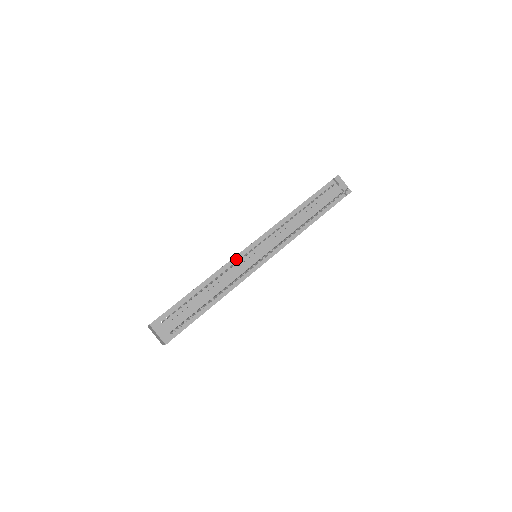
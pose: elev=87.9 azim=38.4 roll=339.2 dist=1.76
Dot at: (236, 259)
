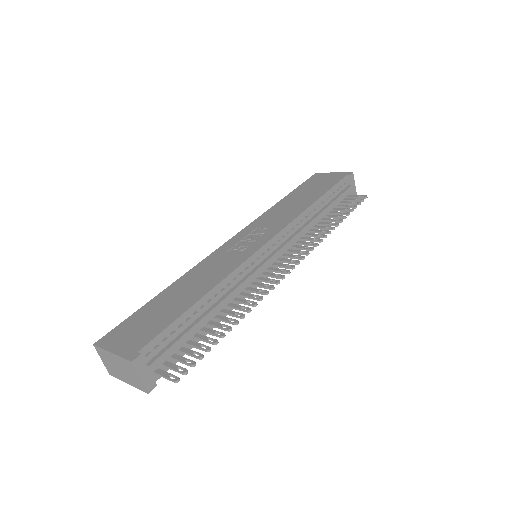
Dot at: (248, 263)
